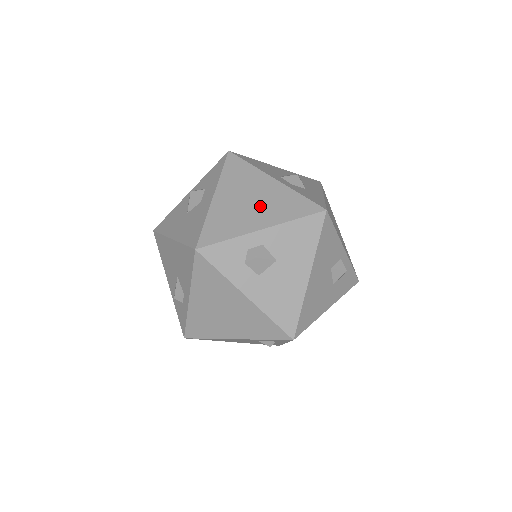
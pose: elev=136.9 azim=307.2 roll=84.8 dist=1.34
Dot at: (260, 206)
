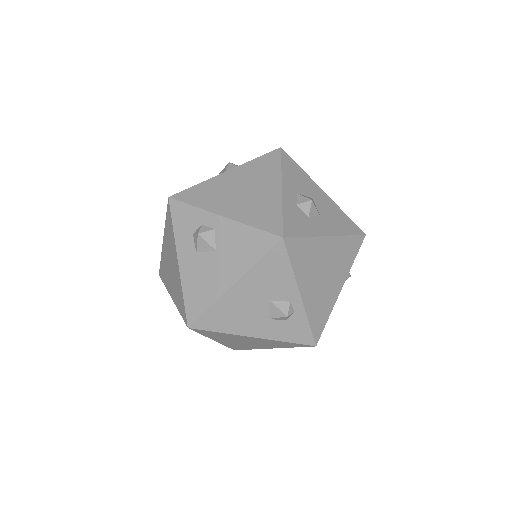
Dot at: (244, 199)
